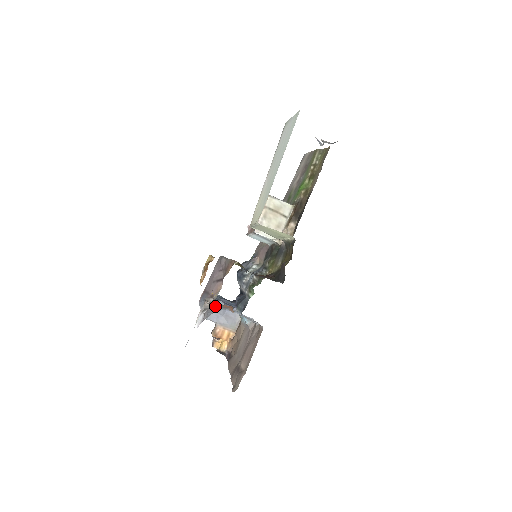
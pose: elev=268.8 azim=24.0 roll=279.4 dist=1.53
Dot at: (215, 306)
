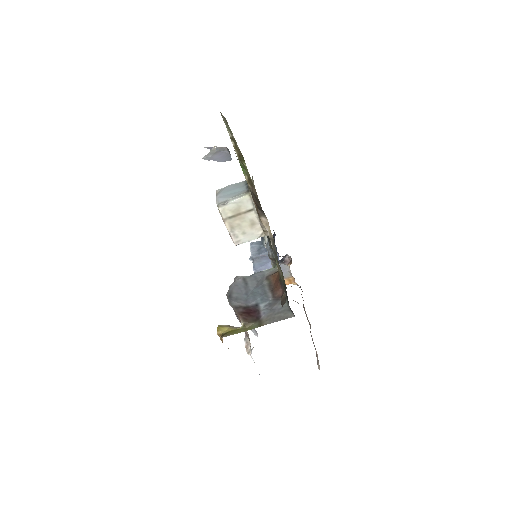
Dot at: occluded
